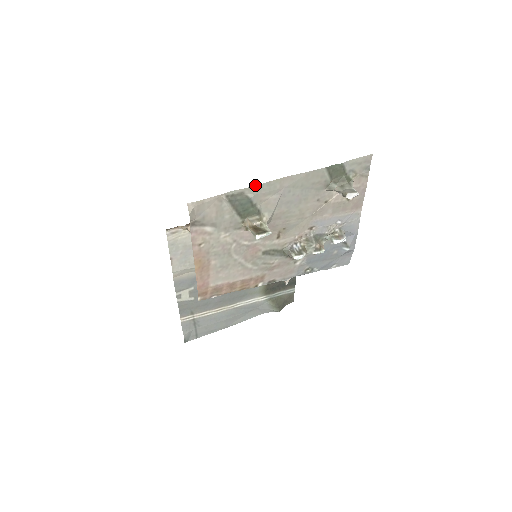
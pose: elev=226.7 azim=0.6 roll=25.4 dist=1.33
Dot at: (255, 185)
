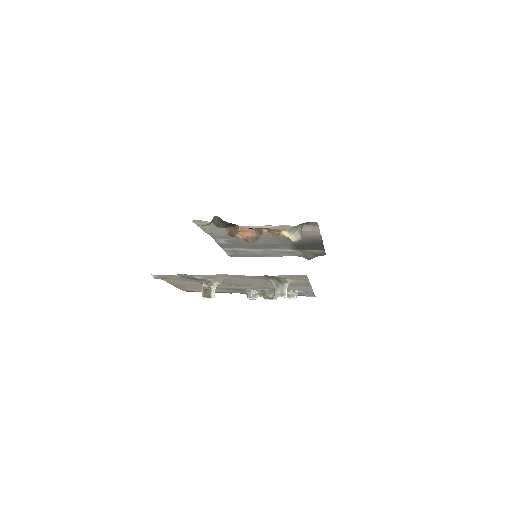
Dot at: (200, 275)
